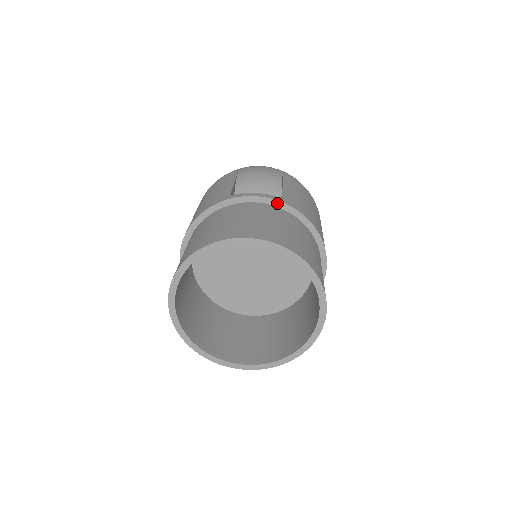
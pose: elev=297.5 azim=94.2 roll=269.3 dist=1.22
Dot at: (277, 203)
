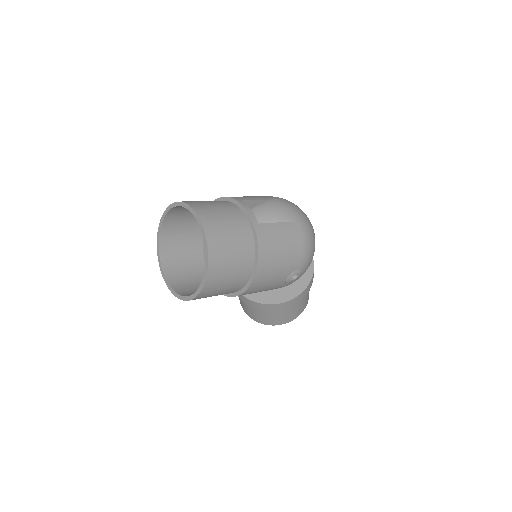
Dot at: (251, 222)
